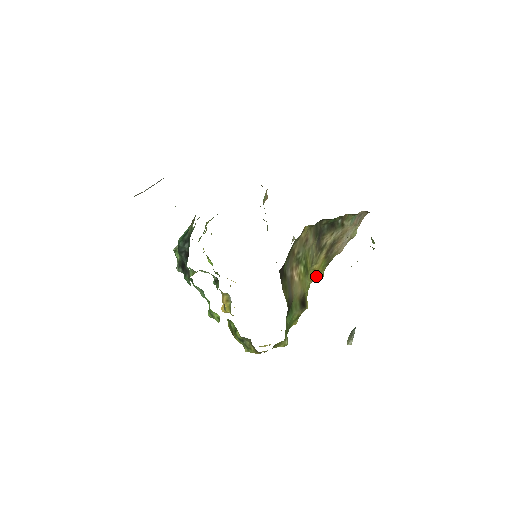
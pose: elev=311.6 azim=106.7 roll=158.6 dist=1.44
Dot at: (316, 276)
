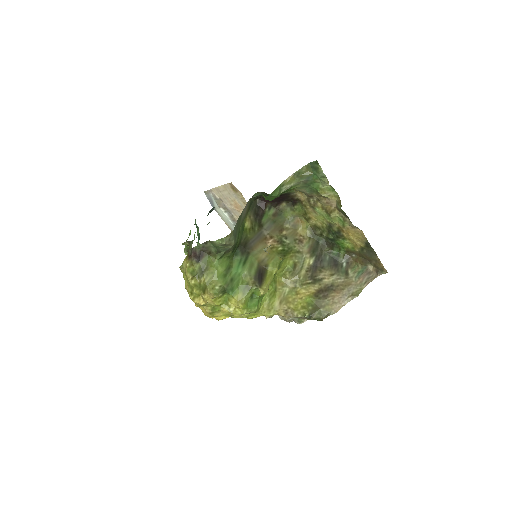
Dot at: (296, 308)
